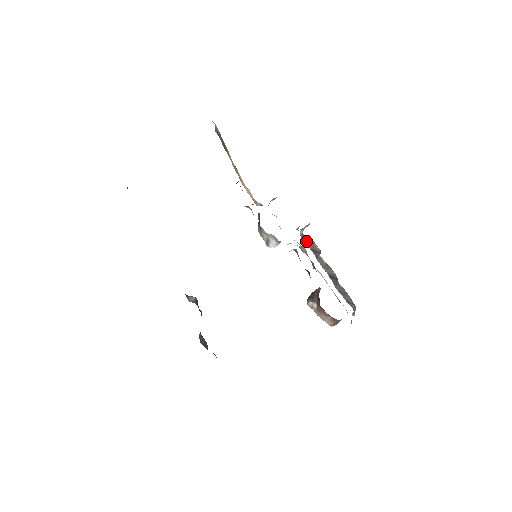
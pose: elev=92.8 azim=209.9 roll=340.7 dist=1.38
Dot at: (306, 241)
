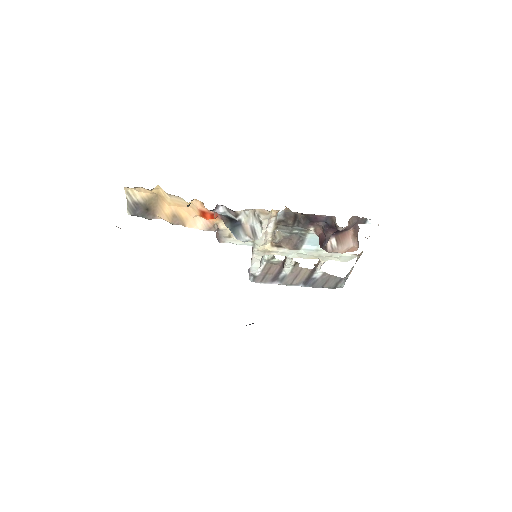
Dot at: (261, 279)
